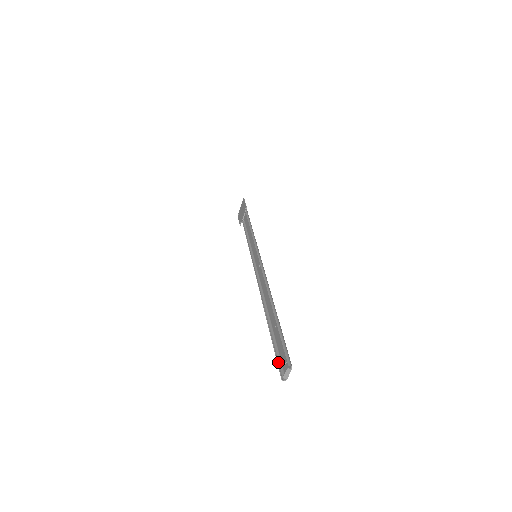
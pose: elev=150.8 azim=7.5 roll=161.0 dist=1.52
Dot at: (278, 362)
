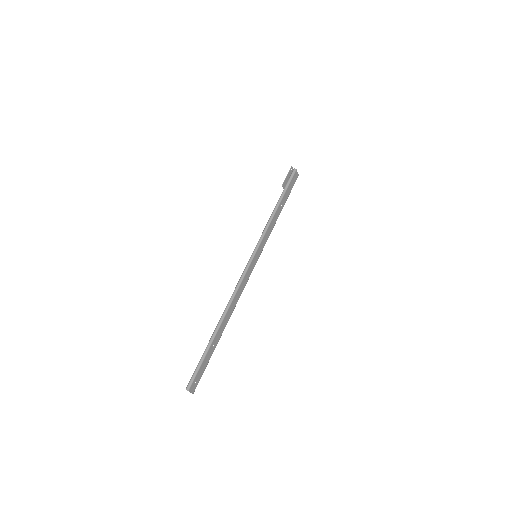
Dot at: (199, 377)
